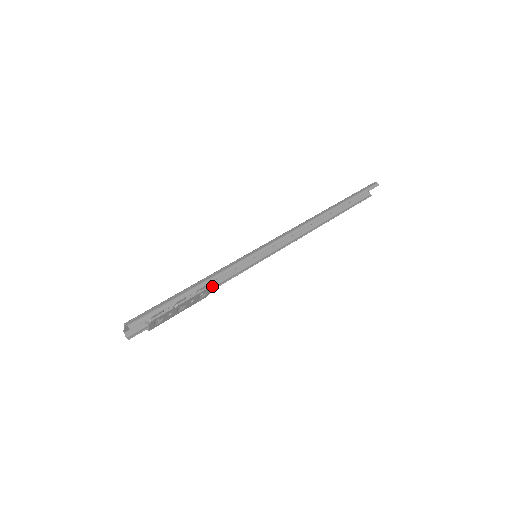
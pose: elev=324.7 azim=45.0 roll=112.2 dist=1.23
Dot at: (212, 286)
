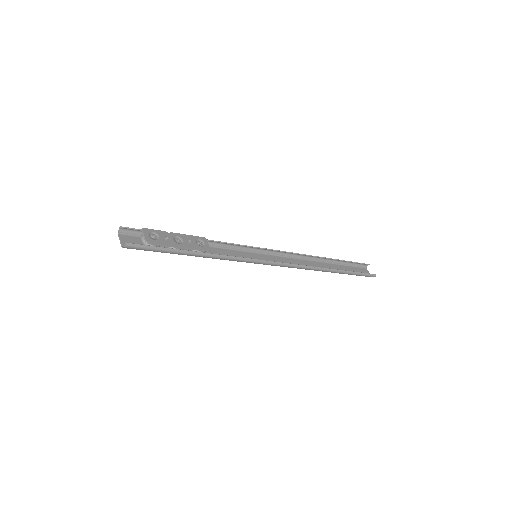
Dot at: (216, 257)
